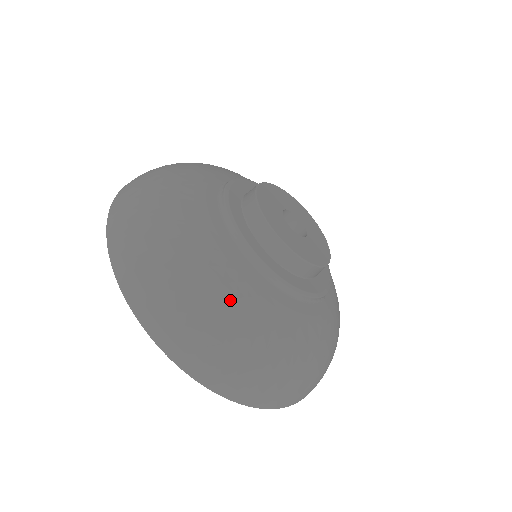
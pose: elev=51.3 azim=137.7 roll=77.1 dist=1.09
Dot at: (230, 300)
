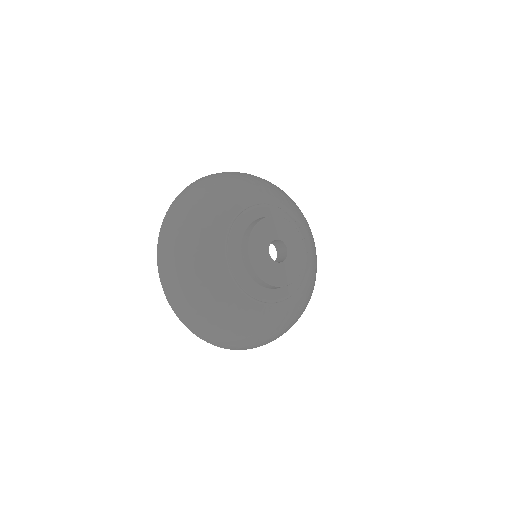
Dot at: (254, 329)
